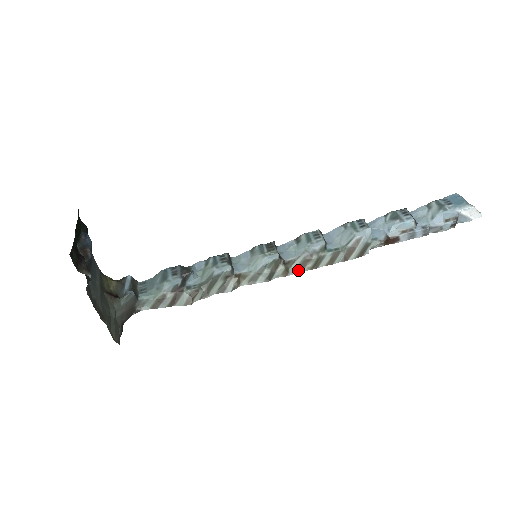
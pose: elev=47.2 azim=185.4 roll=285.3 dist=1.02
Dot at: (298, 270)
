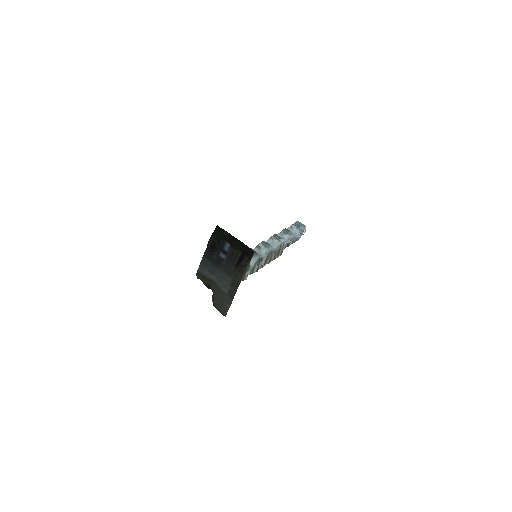
Dot at: (265, 264)
